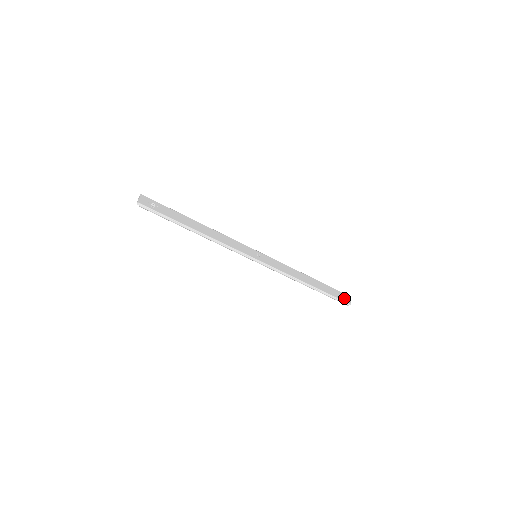
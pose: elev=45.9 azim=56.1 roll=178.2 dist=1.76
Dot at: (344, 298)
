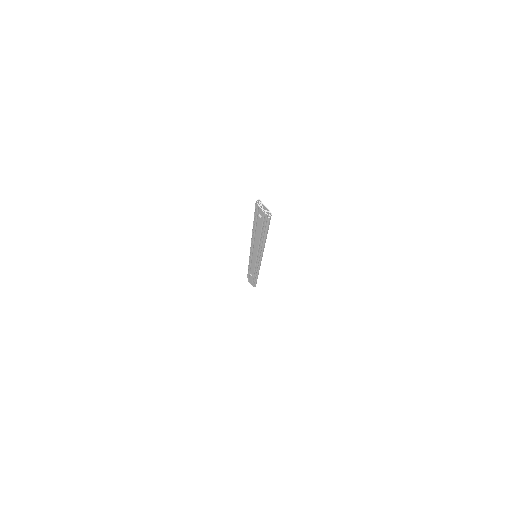
Dot at: occluded
